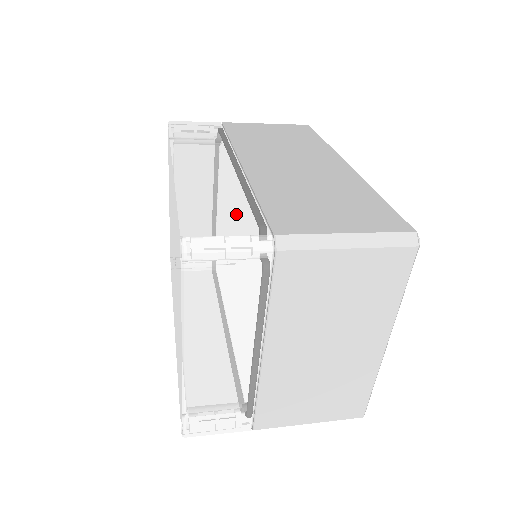
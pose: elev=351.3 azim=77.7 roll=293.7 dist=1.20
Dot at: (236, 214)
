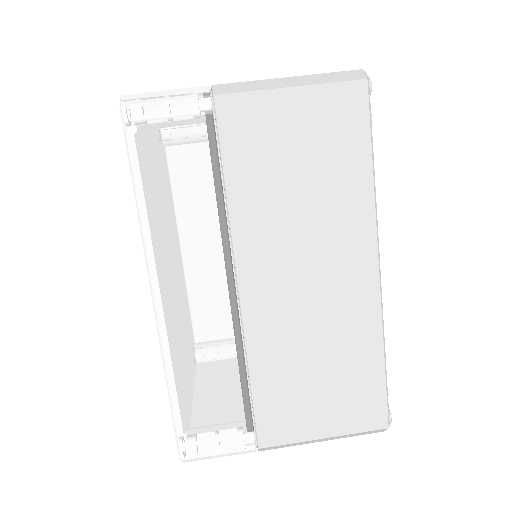
Dot at: (226, 418)
